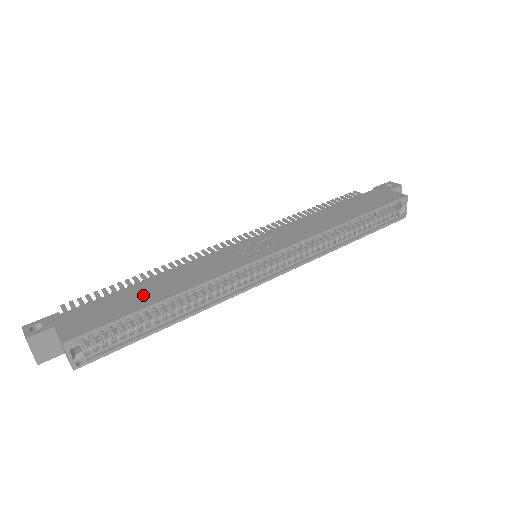
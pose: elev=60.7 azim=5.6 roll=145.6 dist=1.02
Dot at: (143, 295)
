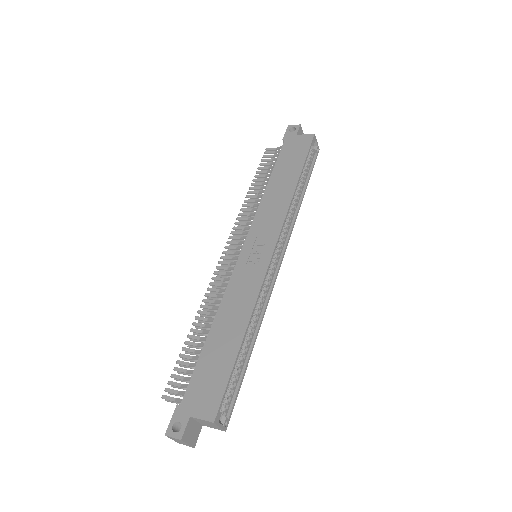
Dot at: (223, 347)
